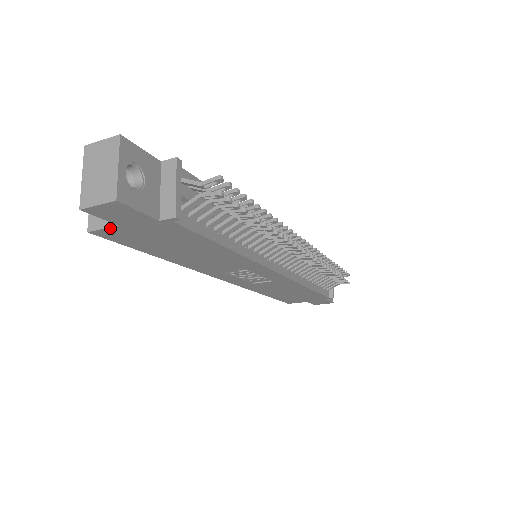
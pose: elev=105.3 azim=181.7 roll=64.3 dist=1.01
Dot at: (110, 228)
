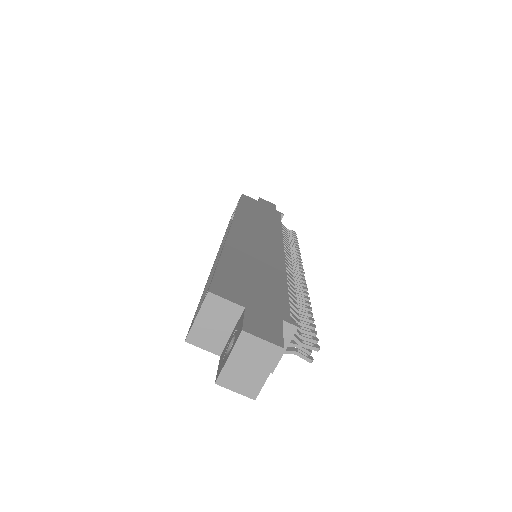
Dot at: (210, 350)
